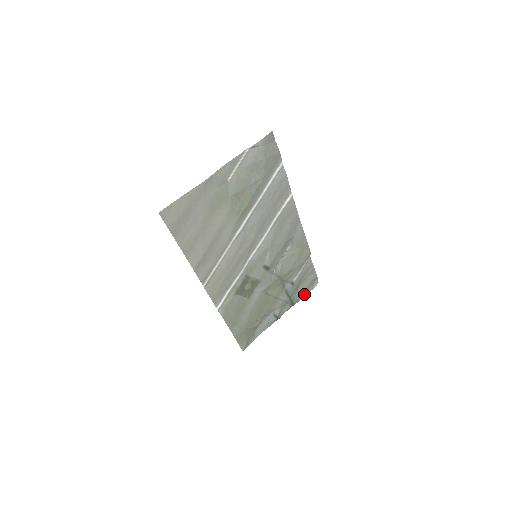
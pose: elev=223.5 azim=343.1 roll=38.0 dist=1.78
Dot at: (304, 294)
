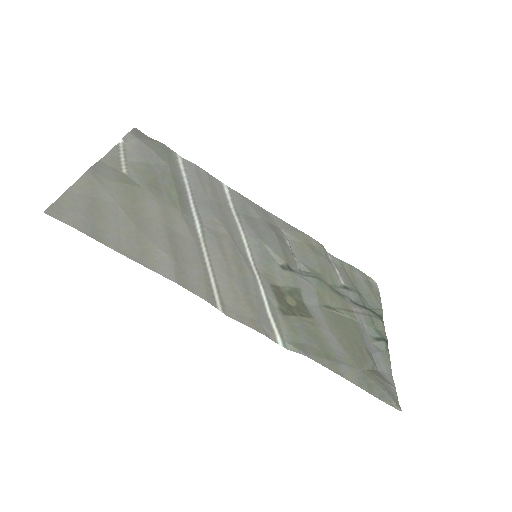
Dot at: (377, 300)
